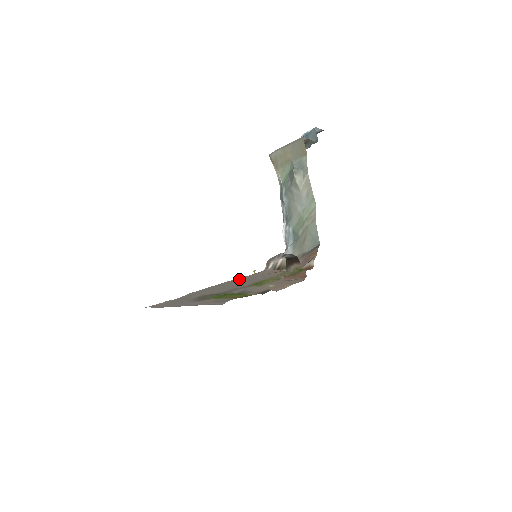
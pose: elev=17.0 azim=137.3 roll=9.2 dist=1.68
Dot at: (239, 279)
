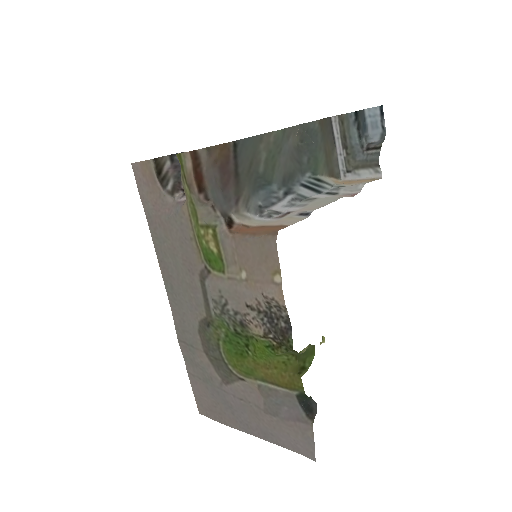
Dot at: (156, 225)
